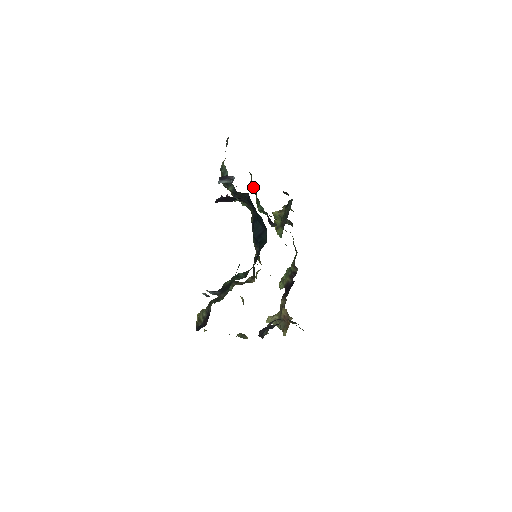
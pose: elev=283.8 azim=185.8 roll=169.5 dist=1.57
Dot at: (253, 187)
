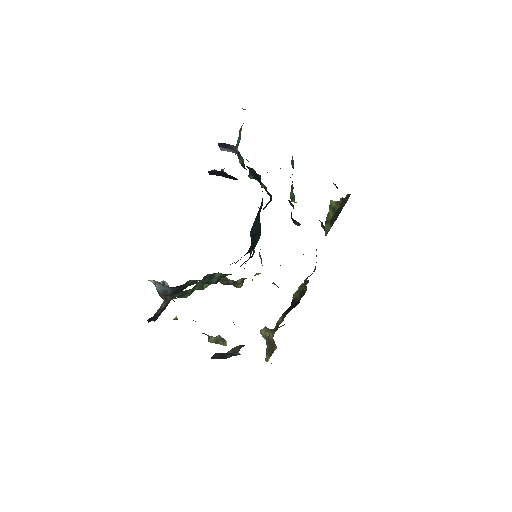
Dot at: (292, 165)
